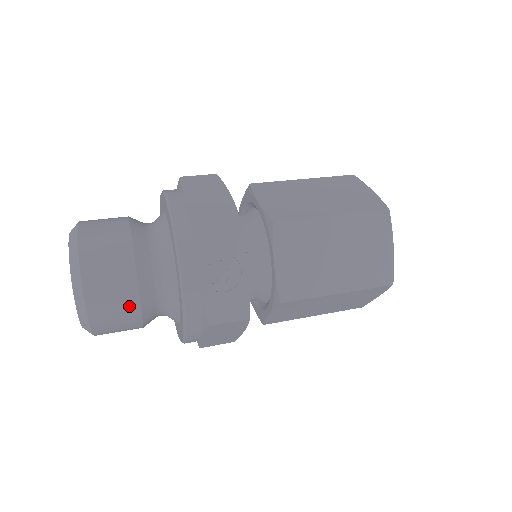
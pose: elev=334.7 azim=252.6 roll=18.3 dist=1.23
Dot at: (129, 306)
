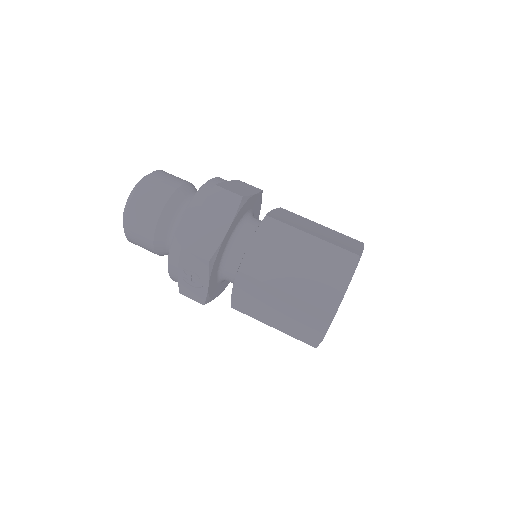
Dot at: (149, 250)
